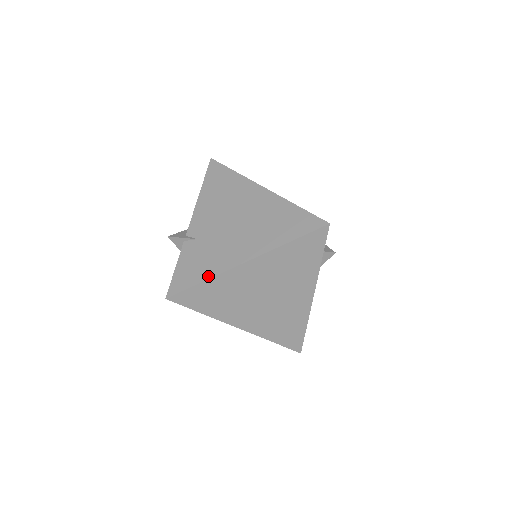
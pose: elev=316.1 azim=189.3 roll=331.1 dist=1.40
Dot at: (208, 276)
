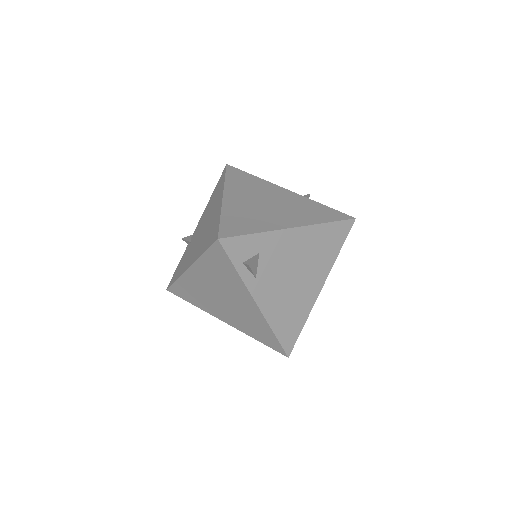
Dot at: (178, 276)
